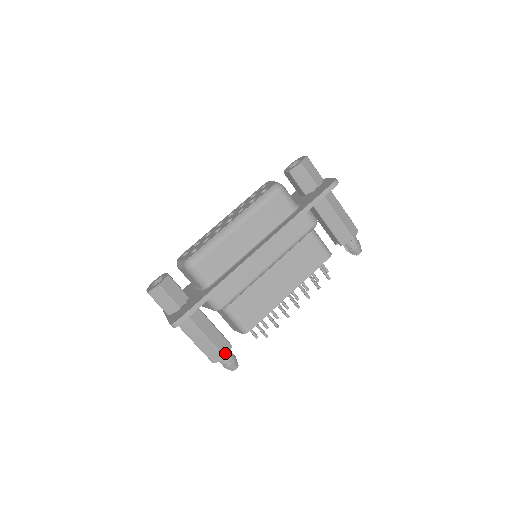
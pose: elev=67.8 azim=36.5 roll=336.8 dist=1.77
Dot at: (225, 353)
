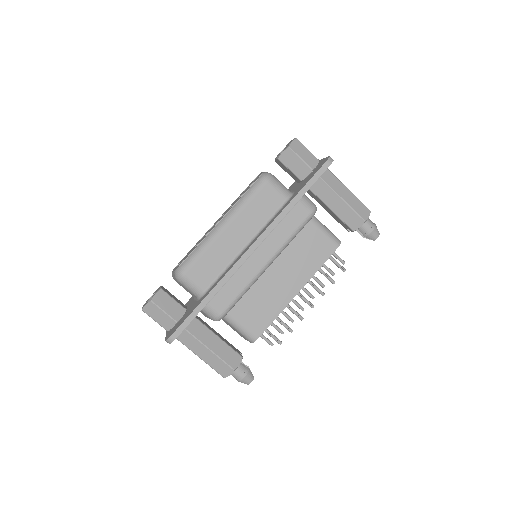
Dot at: (235, 366)
